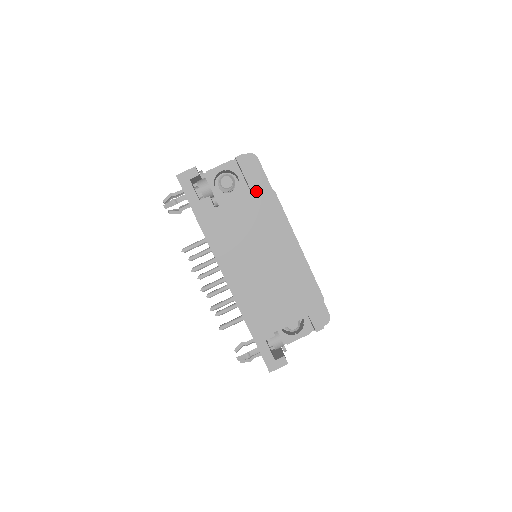
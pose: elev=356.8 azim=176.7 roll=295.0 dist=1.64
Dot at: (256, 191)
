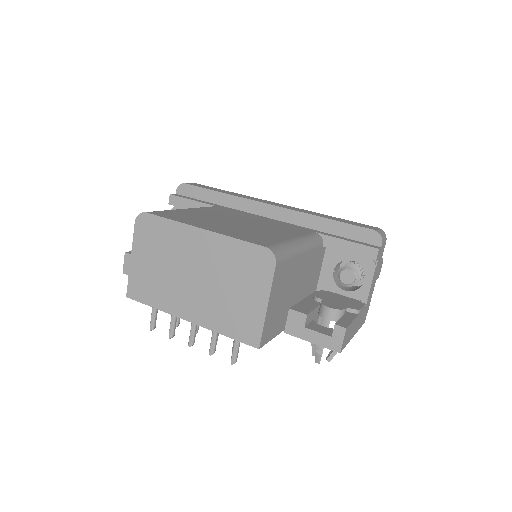
Dot at: (136, 229)
